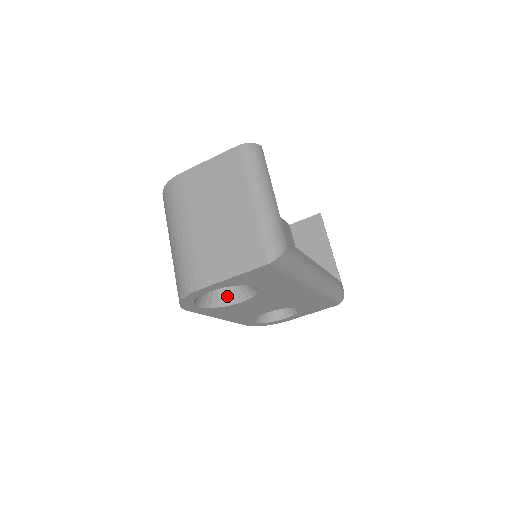
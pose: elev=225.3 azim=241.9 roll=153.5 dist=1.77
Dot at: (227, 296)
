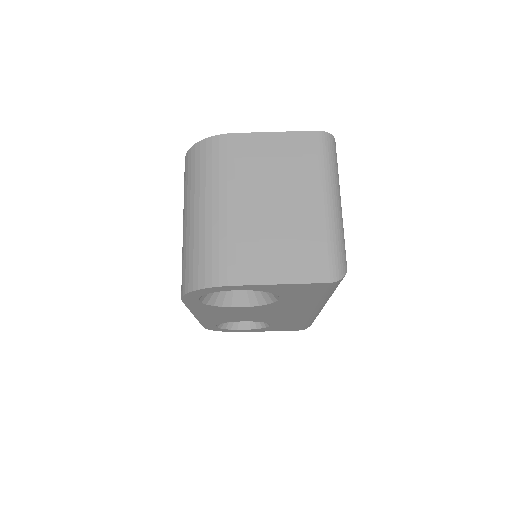
Dot at: (228, 295)
